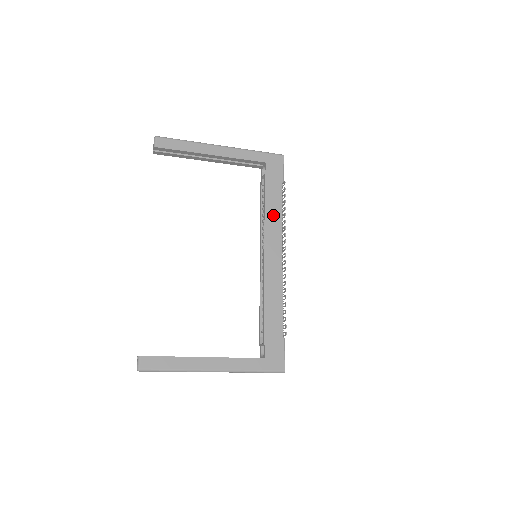
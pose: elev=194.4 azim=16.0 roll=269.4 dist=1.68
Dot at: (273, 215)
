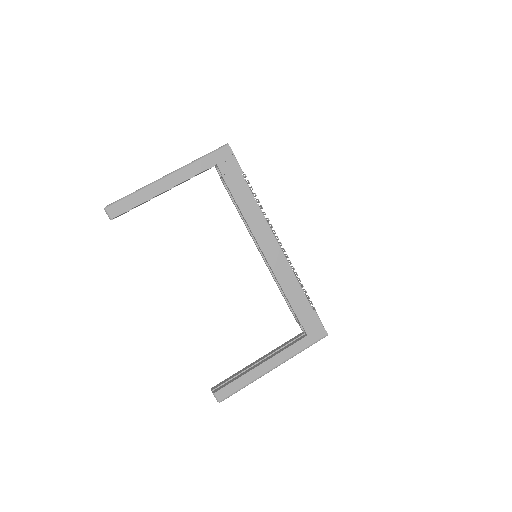
Dot at: (251, 212)
